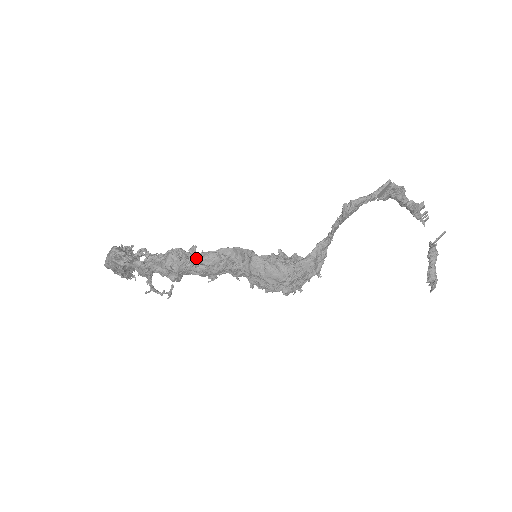
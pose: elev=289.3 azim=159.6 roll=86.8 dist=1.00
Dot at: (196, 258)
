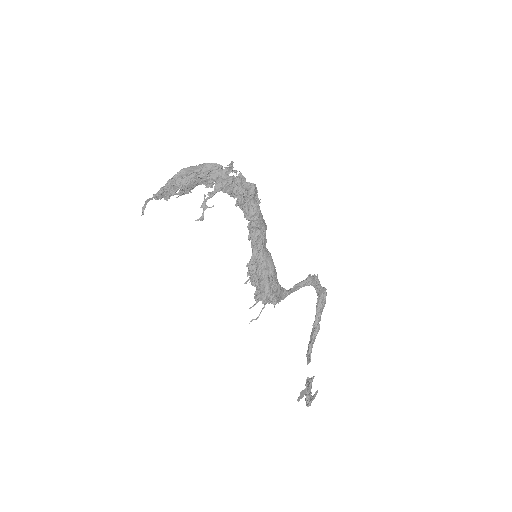
Dot at: (257, 204)
